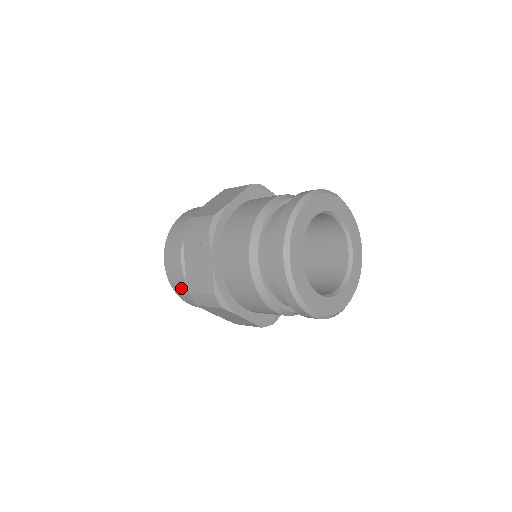
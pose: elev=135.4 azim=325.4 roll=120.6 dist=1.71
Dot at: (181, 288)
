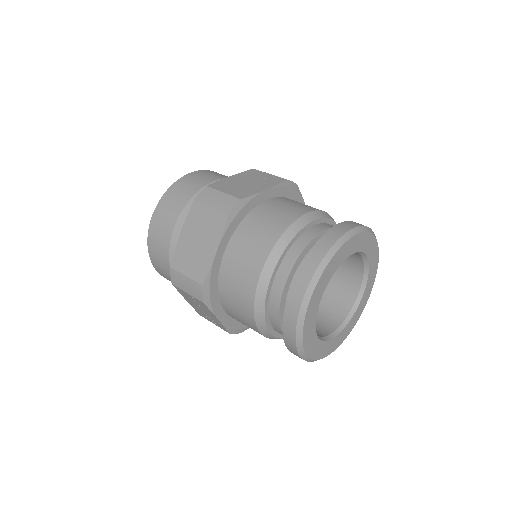
Dot at: occluded
